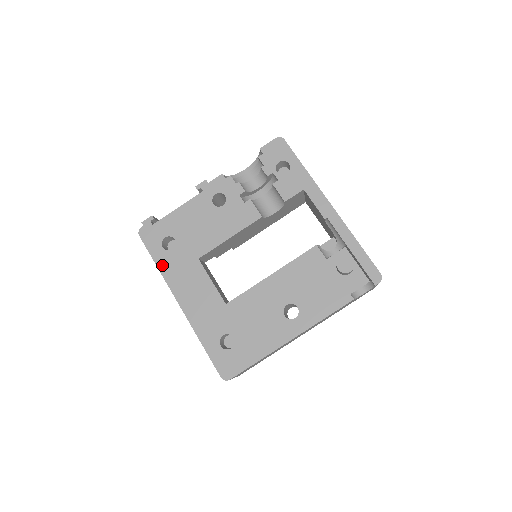
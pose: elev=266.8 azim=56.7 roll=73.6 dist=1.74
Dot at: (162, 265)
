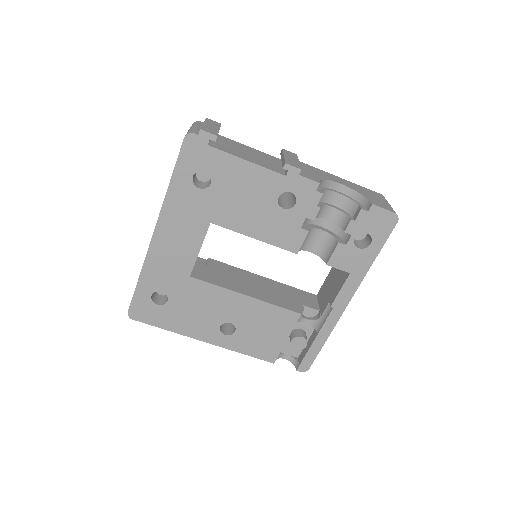
Dot at: (174, 190)
